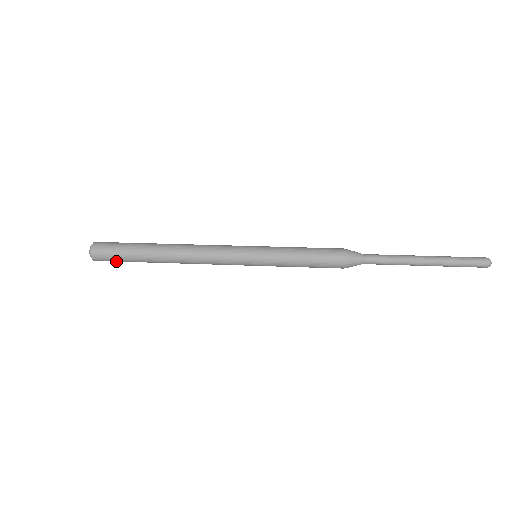
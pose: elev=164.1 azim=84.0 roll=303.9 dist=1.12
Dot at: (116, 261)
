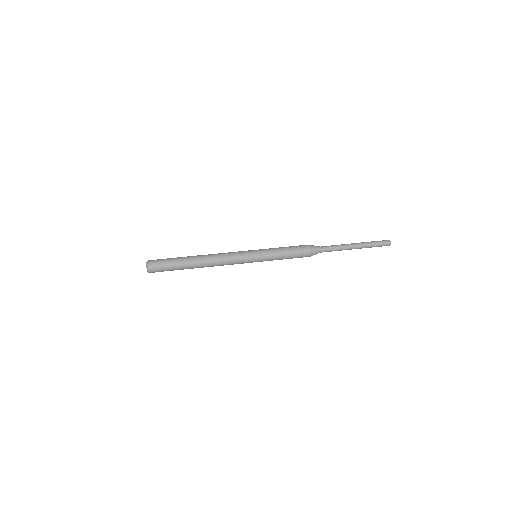
Dot at: occluded
